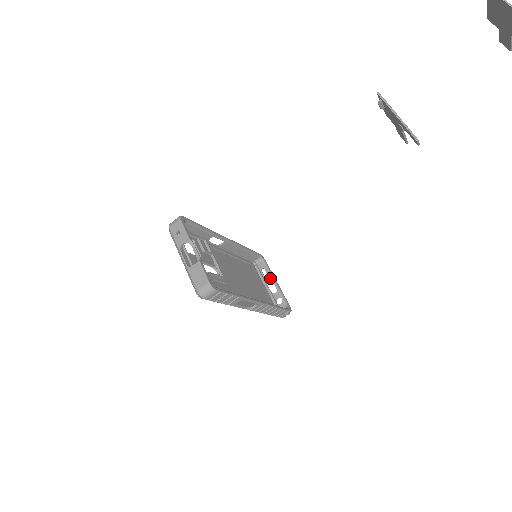
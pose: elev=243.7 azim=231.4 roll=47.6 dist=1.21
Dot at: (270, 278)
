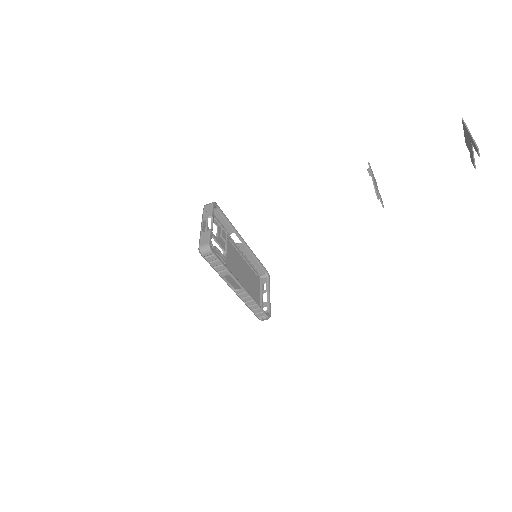
Dot at: (267, 291)
